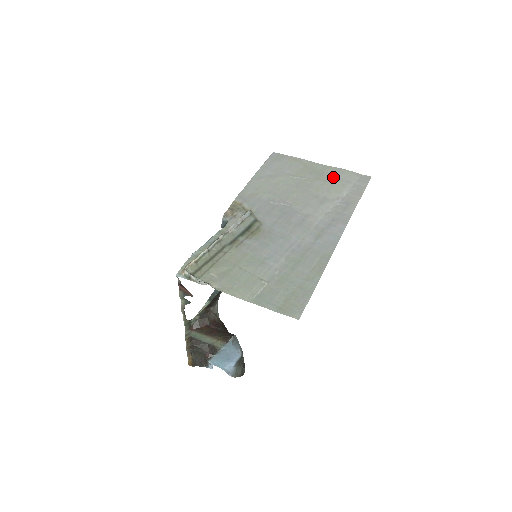
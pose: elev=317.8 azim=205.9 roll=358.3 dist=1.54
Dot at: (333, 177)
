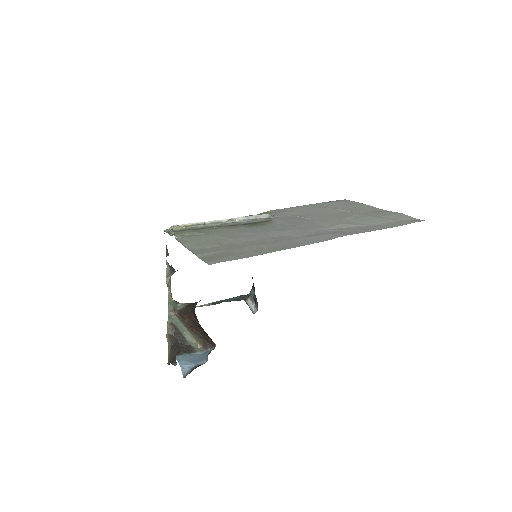
Dot at: (381, 215)
